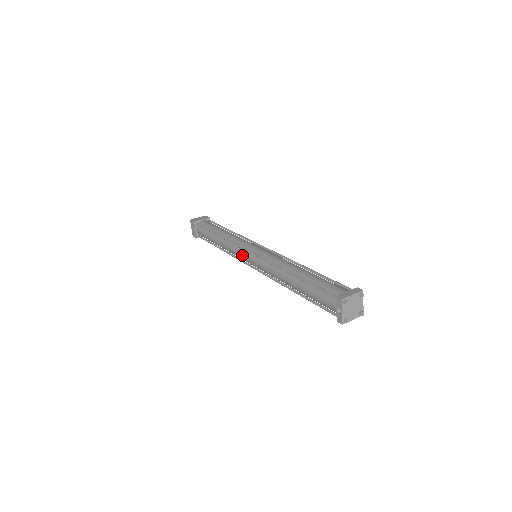
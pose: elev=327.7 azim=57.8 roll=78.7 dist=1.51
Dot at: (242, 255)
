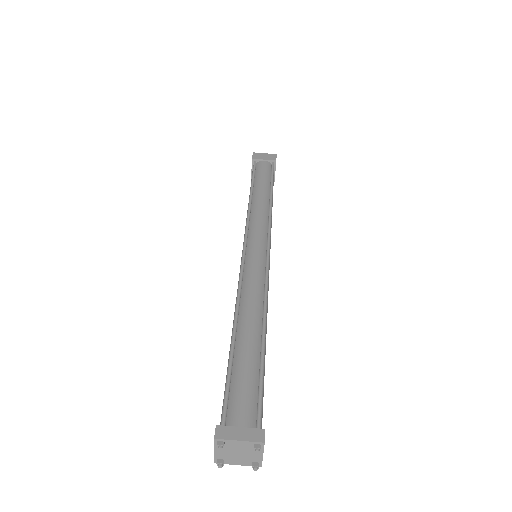
Dot at: occluded
